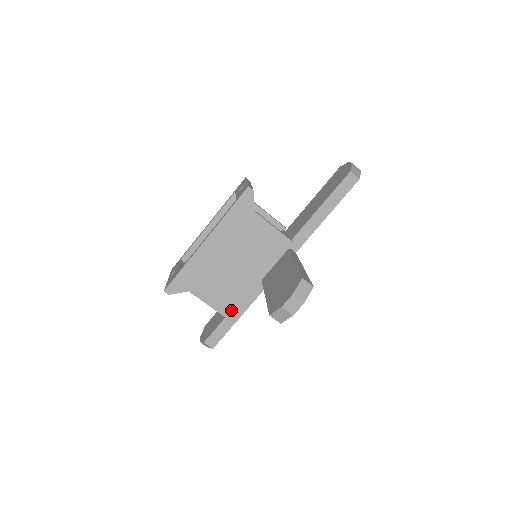
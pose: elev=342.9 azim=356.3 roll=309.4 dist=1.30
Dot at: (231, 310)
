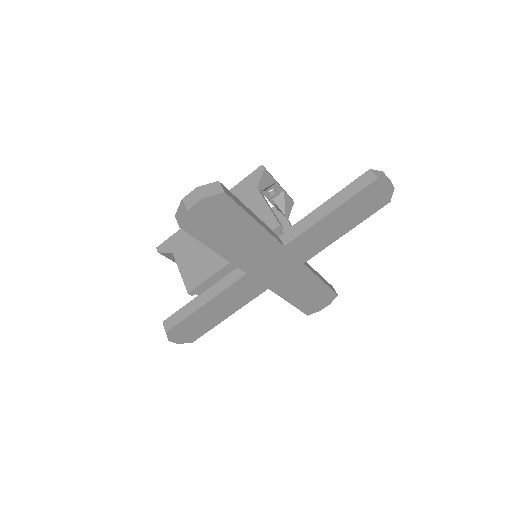
Dot at: (195, 283)
